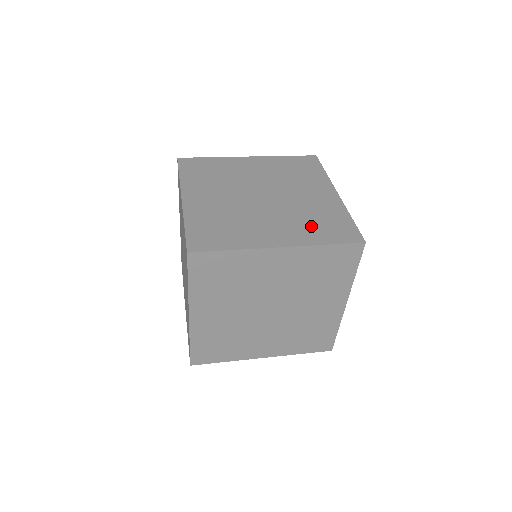
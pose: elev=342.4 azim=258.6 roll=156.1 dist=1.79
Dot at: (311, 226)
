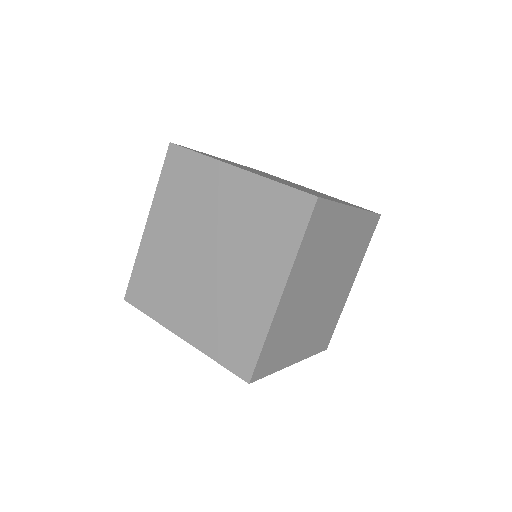
Dot at: (219, 329)
